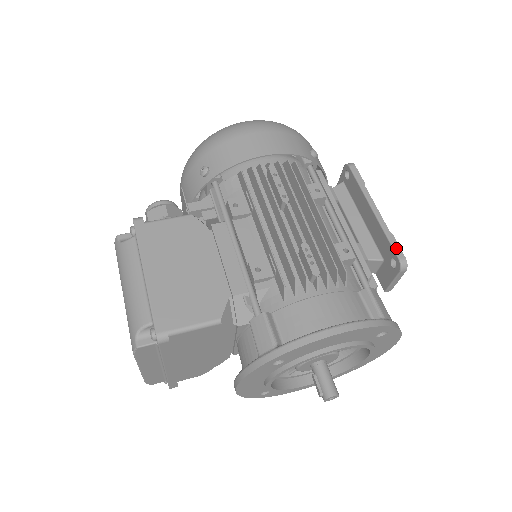
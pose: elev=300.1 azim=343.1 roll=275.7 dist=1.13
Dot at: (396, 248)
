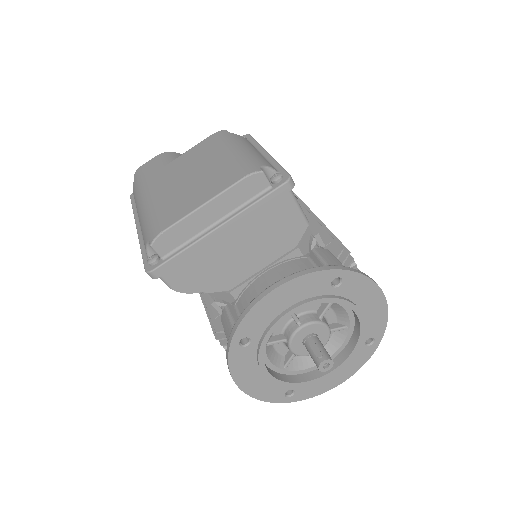
Dot at: occluded
